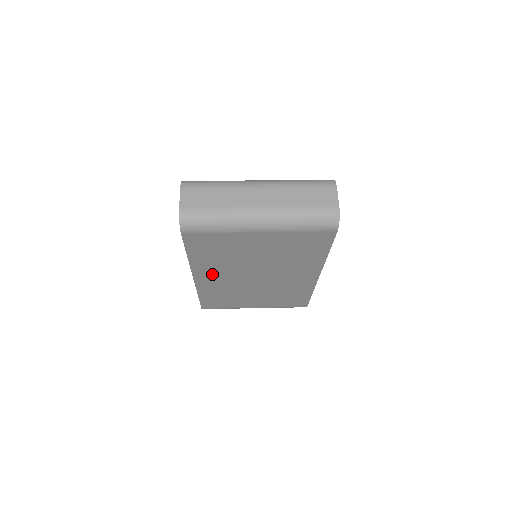
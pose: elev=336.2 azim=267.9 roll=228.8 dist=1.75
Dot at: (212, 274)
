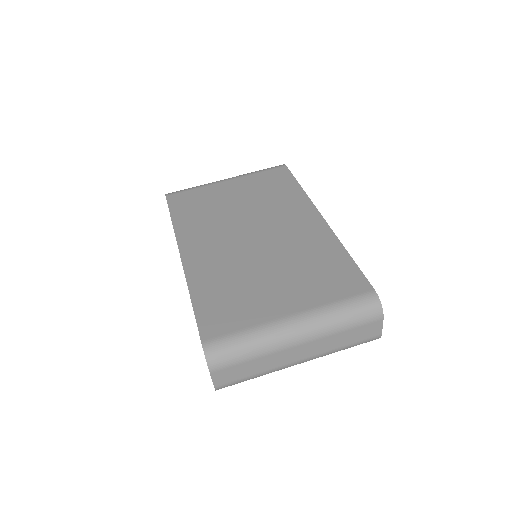
Dot at: occluded
